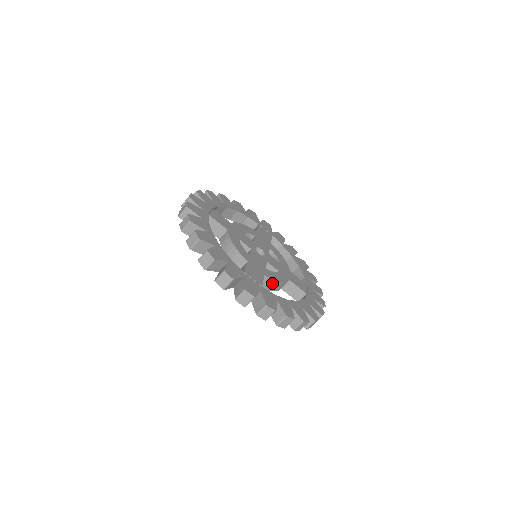
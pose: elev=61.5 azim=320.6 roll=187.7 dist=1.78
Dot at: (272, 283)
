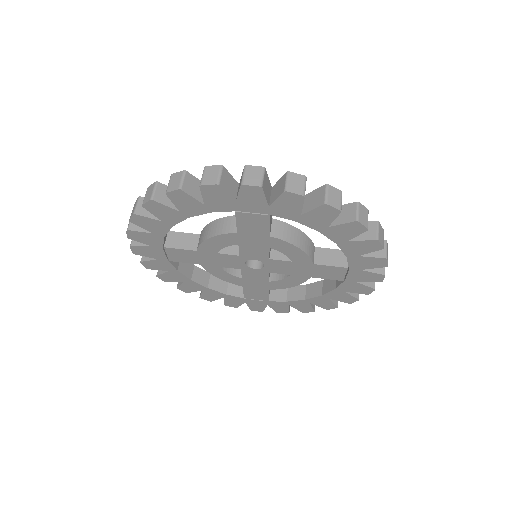
Dot at: (290, 231)
